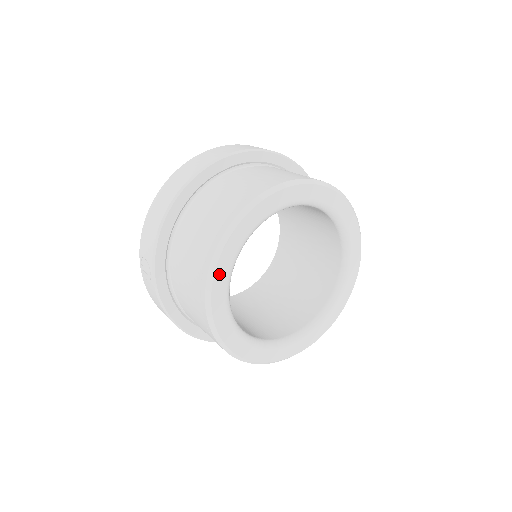
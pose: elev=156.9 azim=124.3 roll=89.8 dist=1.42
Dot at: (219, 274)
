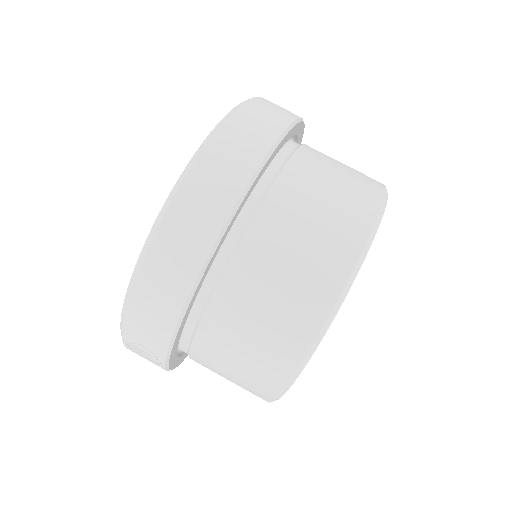
Dot at: occluded
